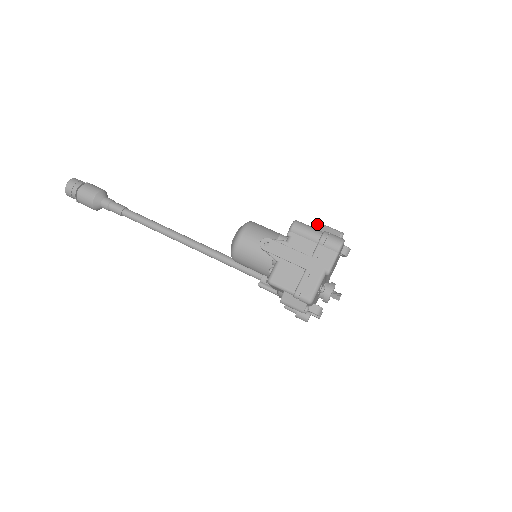
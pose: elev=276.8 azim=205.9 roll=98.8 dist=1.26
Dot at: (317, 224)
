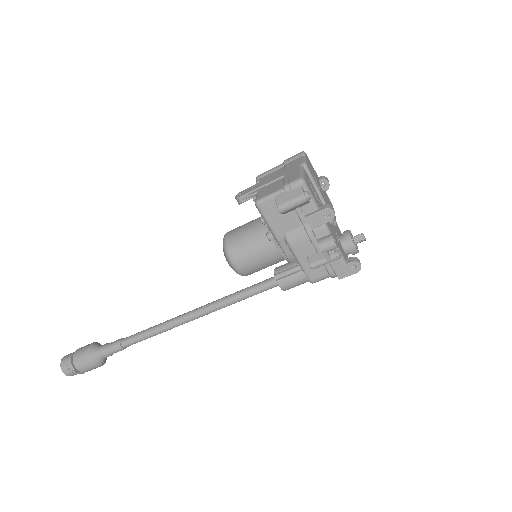
Dot at: occluded
